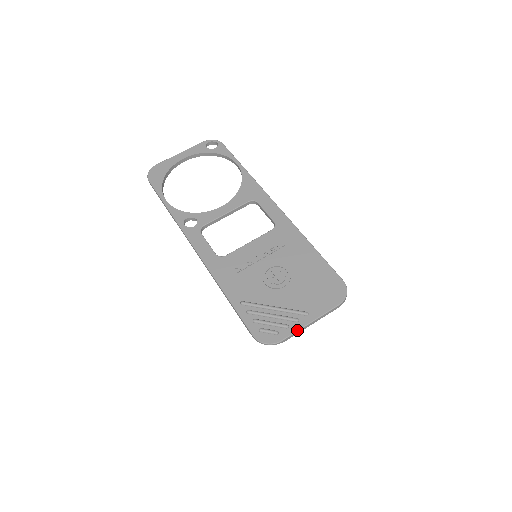
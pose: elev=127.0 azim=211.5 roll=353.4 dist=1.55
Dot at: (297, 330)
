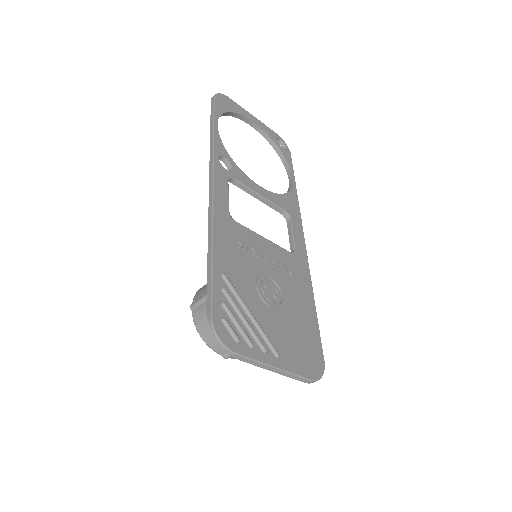
Dot at: (259, 360)
